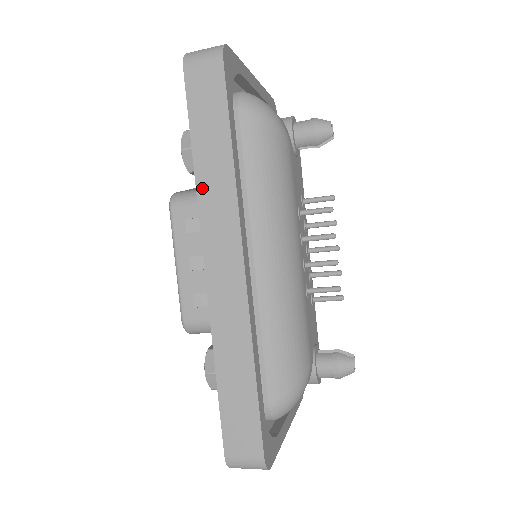
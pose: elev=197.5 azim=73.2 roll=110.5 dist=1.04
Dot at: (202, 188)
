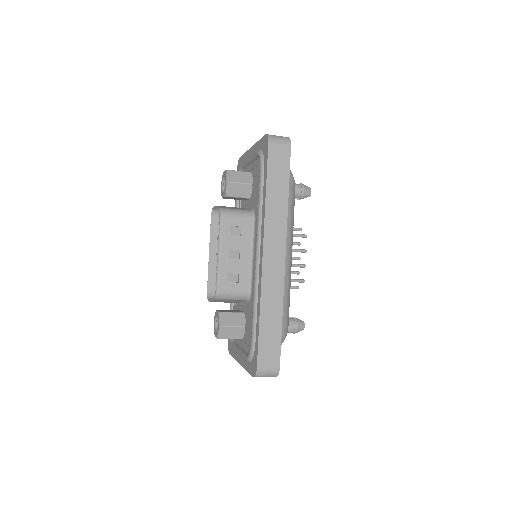
Dot at: (268, 212)
